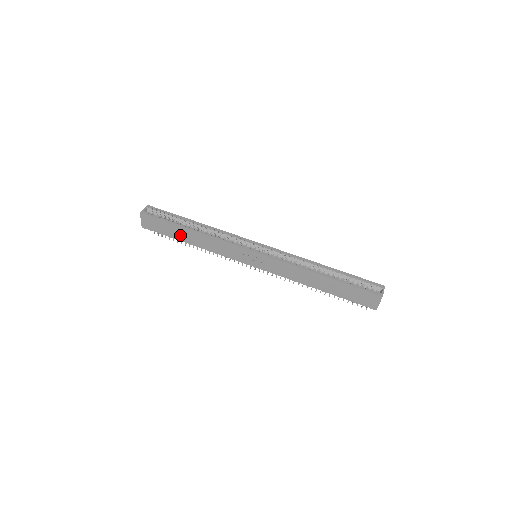
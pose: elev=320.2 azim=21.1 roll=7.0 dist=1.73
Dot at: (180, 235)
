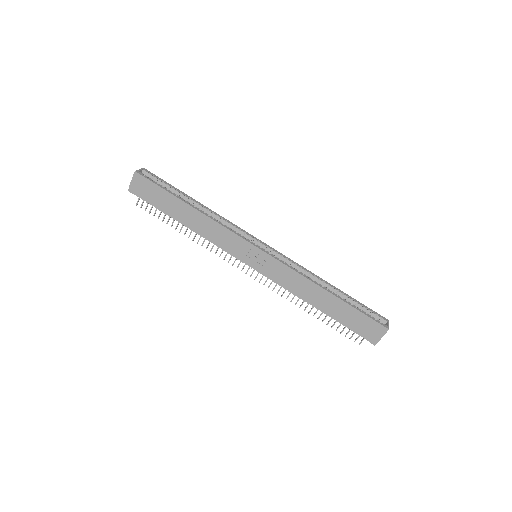
Dot at: (174, 210)
